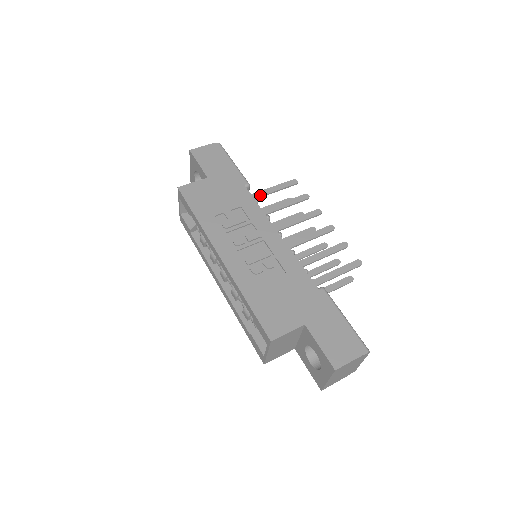
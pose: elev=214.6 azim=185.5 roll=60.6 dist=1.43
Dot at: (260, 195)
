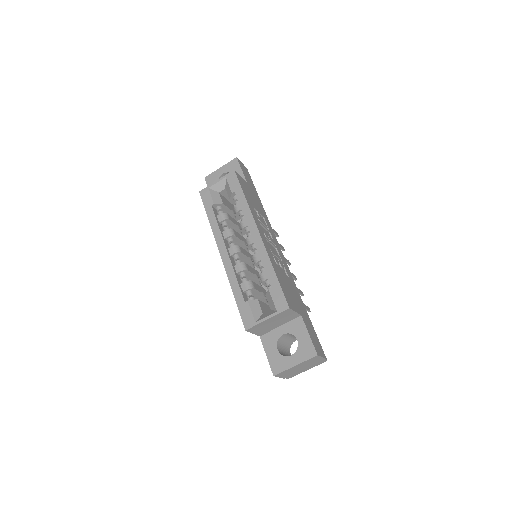
Dot at: occluded
